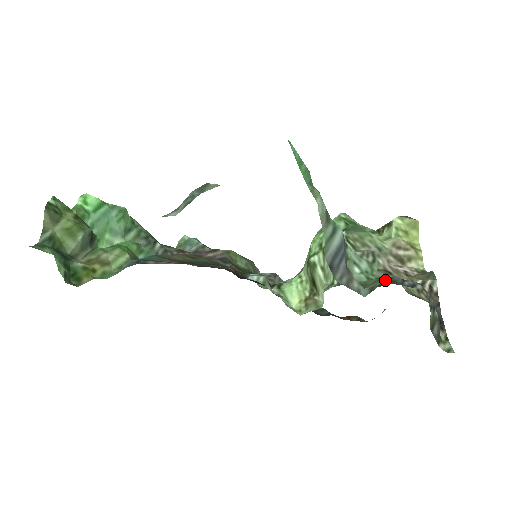
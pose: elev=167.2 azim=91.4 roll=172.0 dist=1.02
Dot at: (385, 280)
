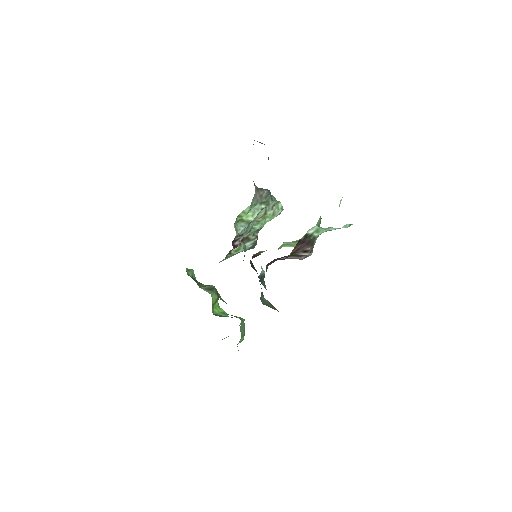
Dot at: occluded
